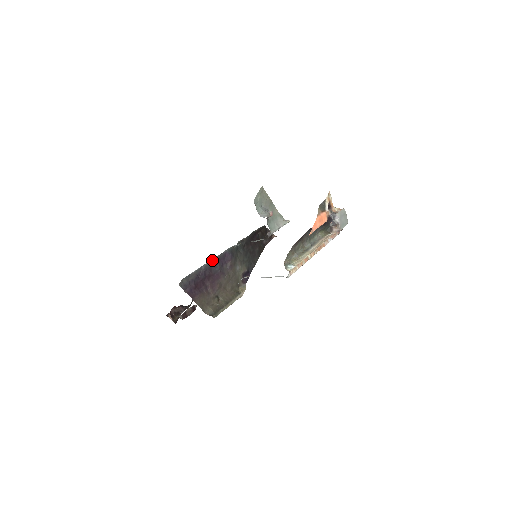
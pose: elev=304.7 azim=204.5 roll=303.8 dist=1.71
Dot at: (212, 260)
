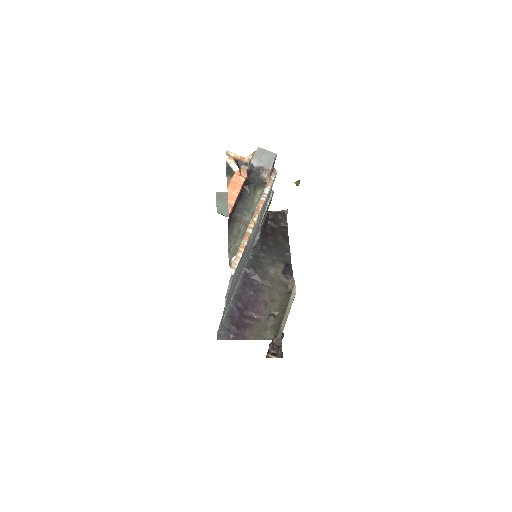
Dot at: (236, 291)
